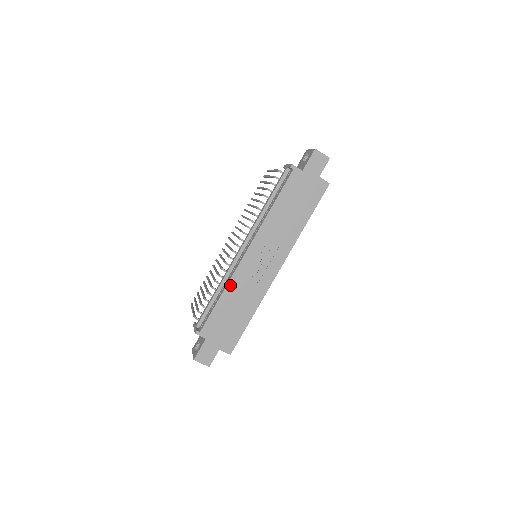
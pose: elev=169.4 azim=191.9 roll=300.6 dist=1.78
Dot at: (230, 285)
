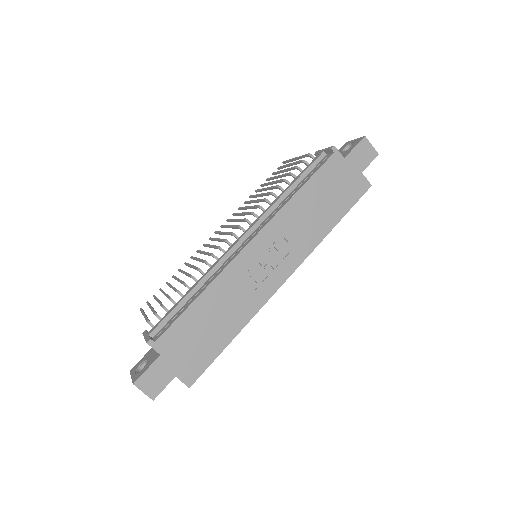
Dot at: (216, 283)
